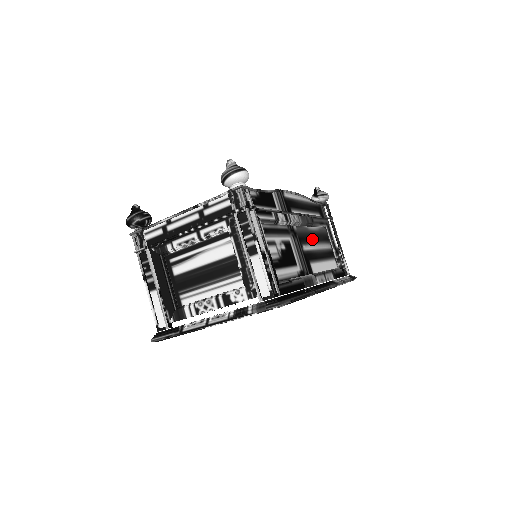
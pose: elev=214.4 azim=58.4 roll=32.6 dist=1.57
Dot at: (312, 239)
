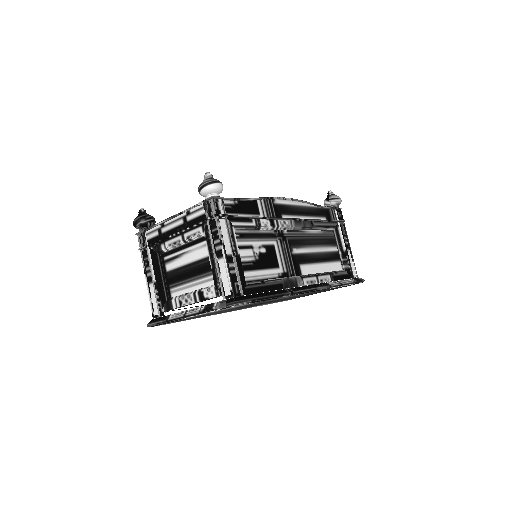
Dot at: (309, 242)
